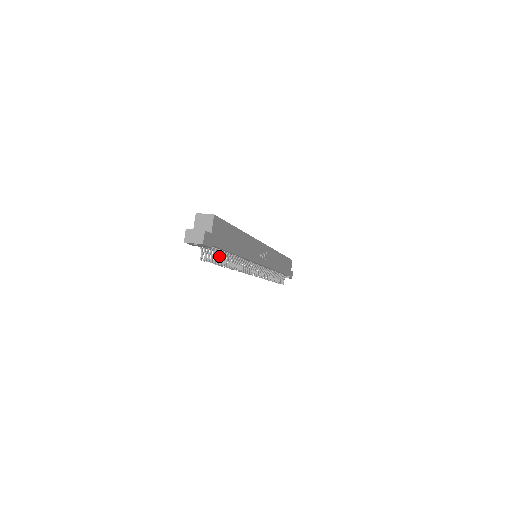
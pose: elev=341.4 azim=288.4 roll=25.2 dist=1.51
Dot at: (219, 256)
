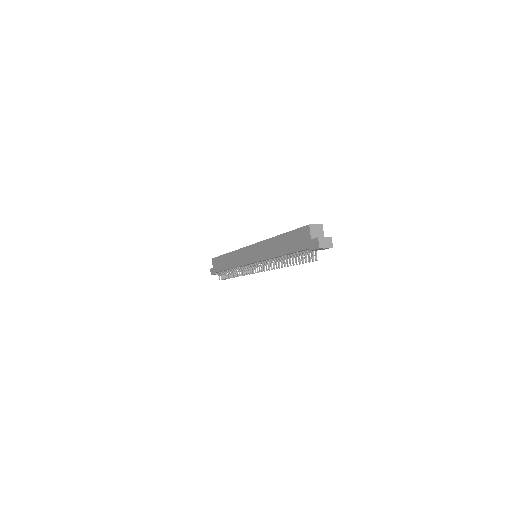
Dot at: occluded
